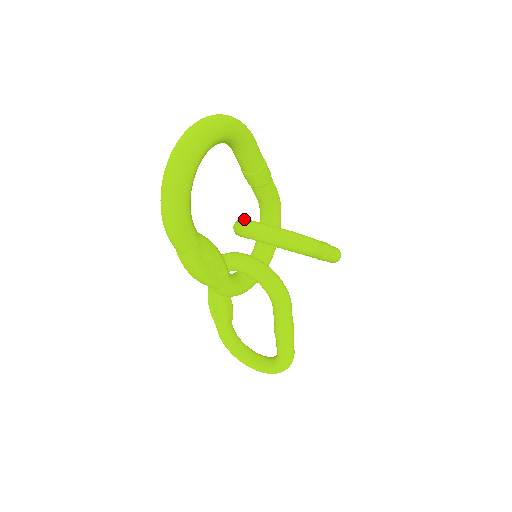
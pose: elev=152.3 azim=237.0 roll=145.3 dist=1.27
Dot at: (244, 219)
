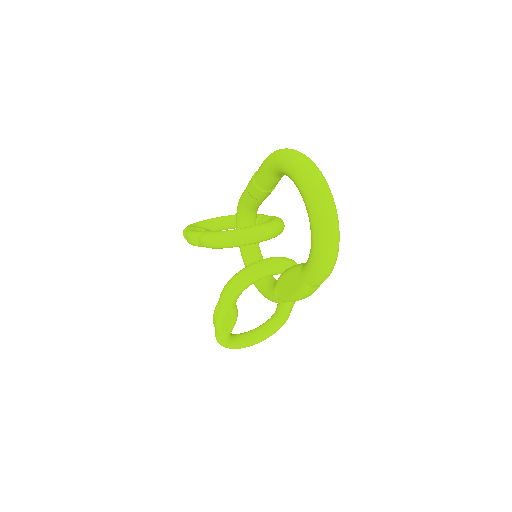
Dot at: (231, 231)
